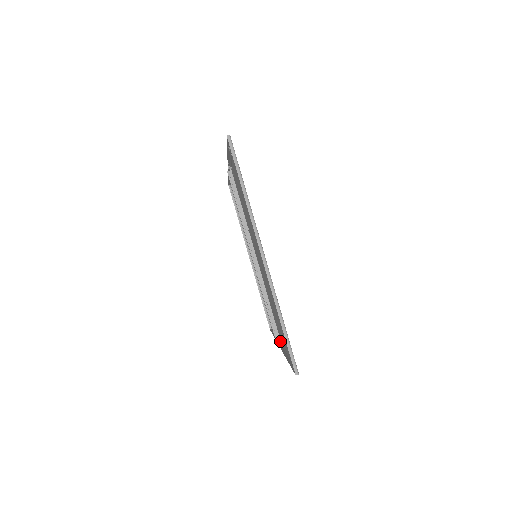
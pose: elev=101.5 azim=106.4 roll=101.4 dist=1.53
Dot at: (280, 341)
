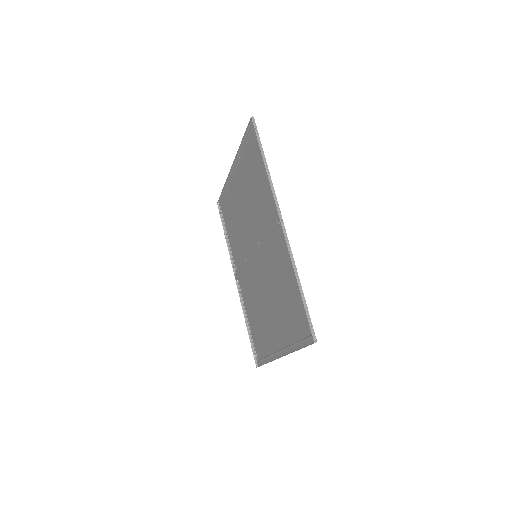
Dot at: (280, 223)
